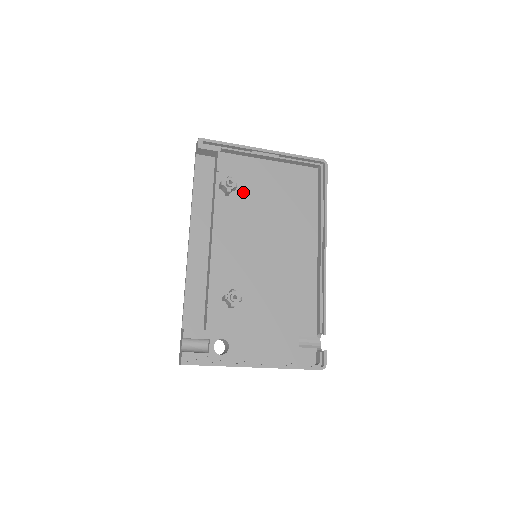
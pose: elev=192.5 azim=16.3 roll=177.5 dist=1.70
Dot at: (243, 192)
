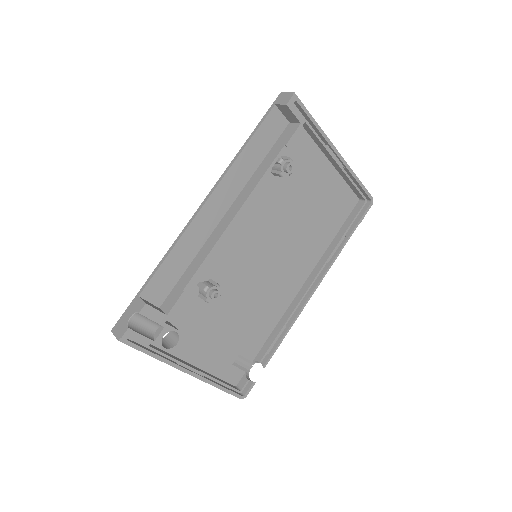
Dot at: (288, 180)
